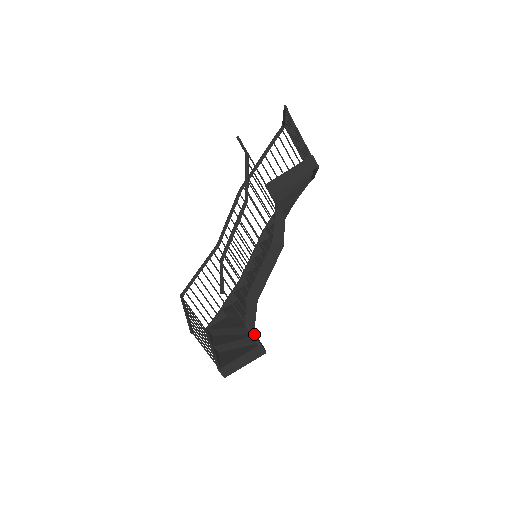
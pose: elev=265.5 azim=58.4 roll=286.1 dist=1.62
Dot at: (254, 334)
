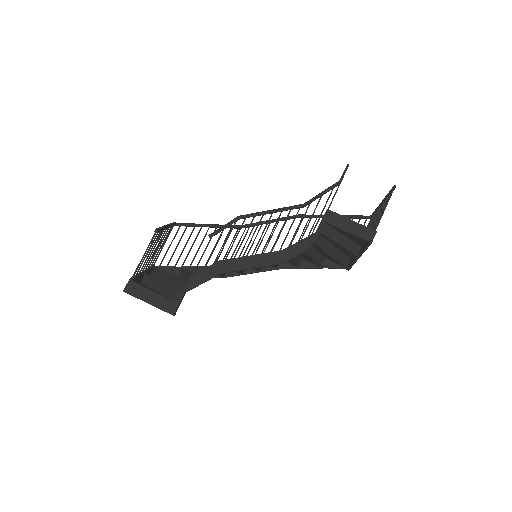
Dot at: occluded
